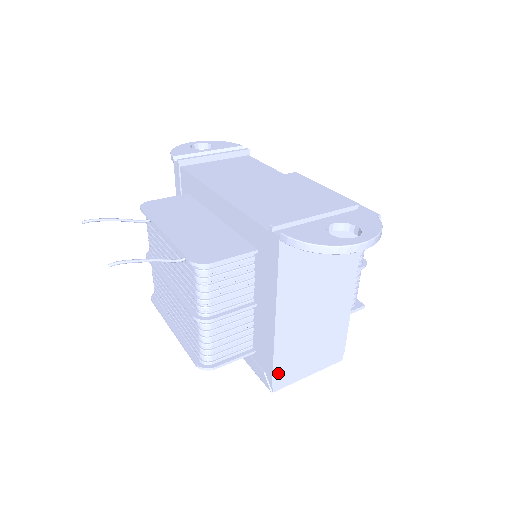
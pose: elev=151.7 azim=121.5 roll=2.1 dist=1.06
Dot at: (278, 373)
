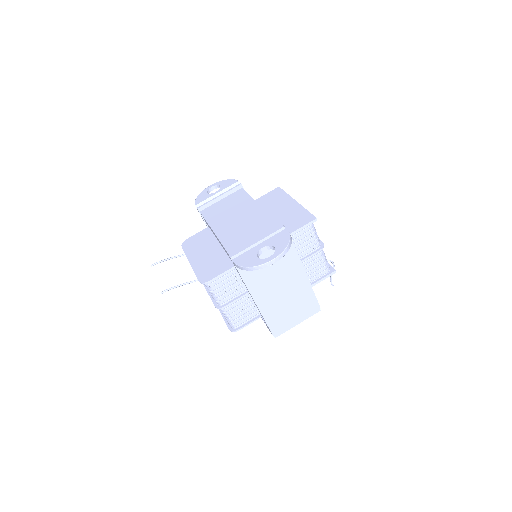
Dot at: (273, 327)
